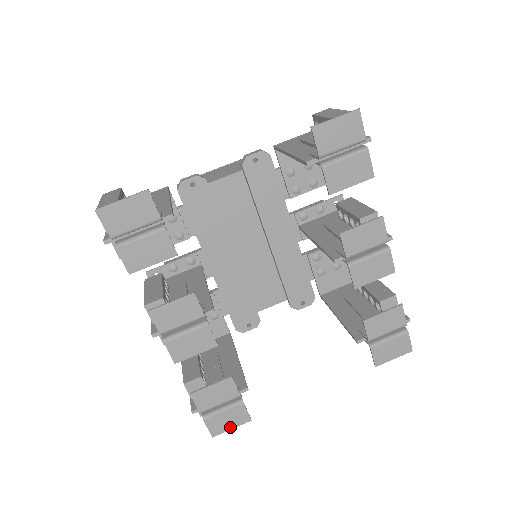
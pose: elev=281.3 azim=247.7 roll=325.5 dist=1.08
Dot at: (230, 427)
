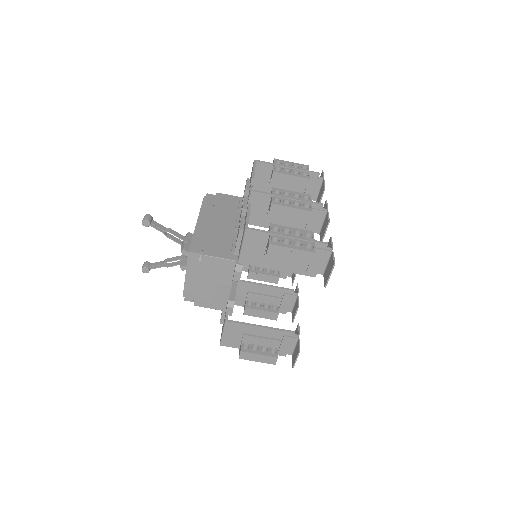
Dot at: occluded
